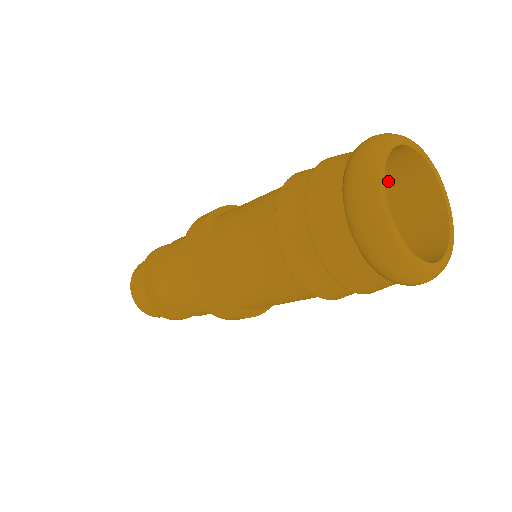
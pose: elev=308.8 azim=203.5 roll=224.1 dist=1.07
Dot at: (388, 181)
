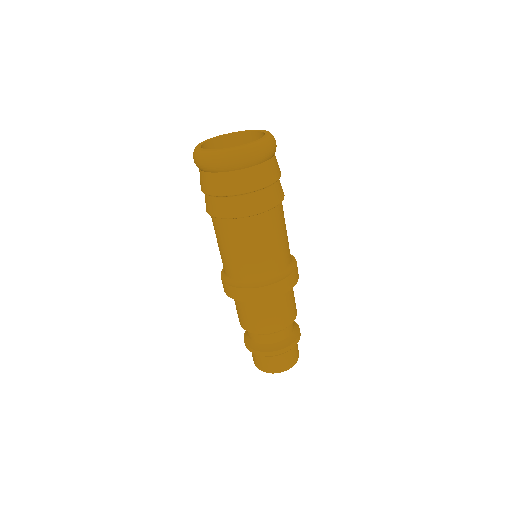
Dot at: occluded
